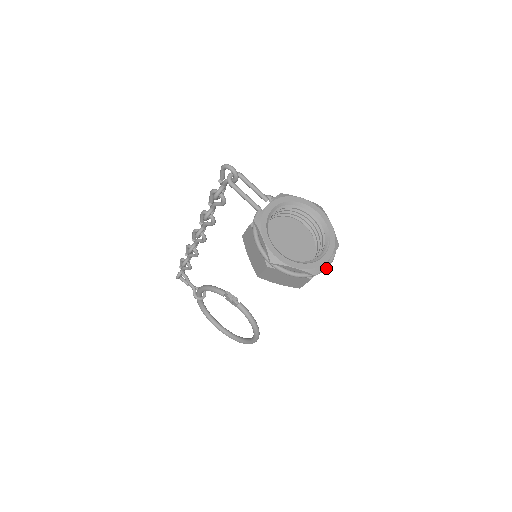
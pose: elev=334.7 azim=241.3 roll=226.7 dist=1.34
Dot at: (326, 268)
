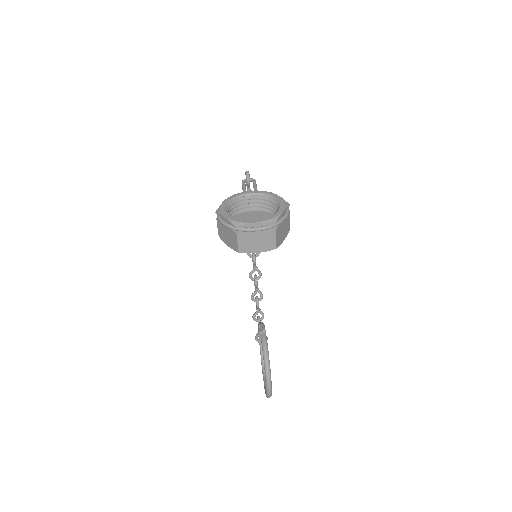
Dot at: (251, 229)
